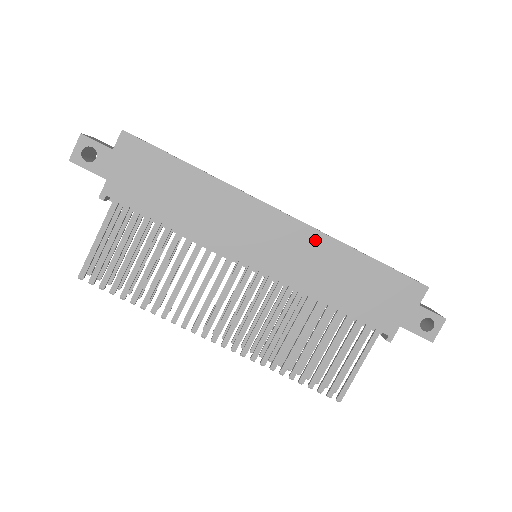
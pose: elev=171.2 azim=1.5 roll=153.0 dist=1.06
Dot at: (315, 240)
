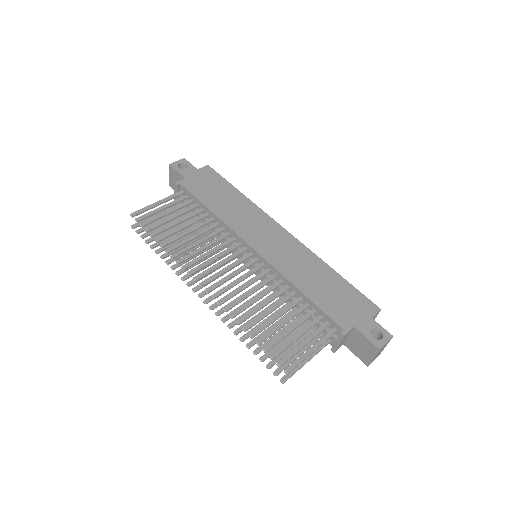
Dot at: (303, 251)
